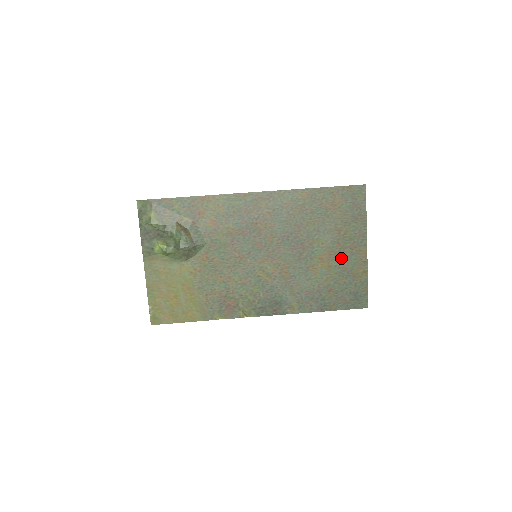
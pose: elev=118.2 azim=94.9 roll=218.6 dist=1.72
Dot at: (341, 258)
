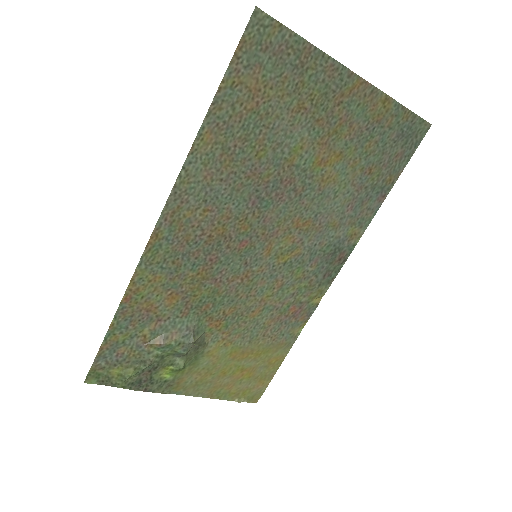
Dot at: (341, 129)
